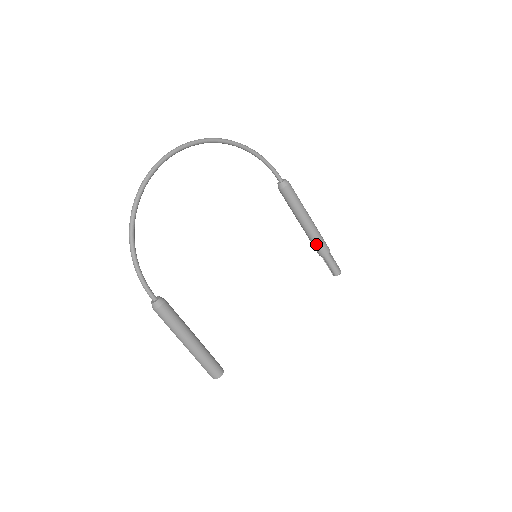
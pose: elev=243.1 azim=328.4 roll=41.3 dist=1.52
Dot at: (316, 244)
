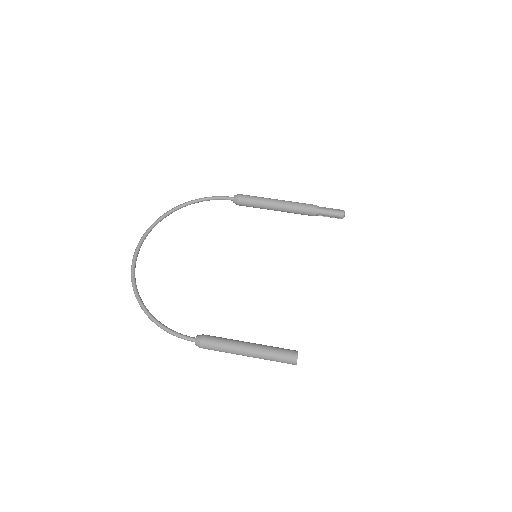
Dot at: (301, 211)
